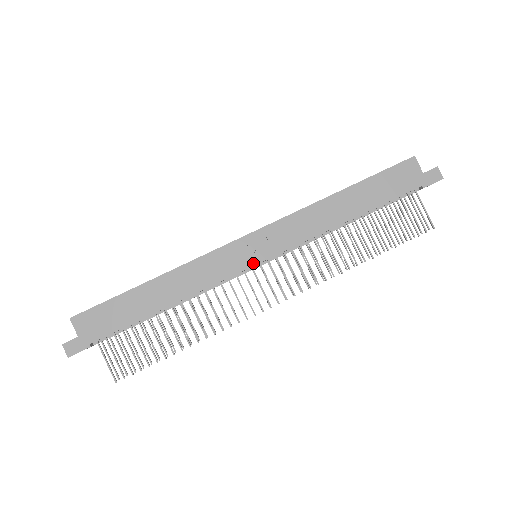
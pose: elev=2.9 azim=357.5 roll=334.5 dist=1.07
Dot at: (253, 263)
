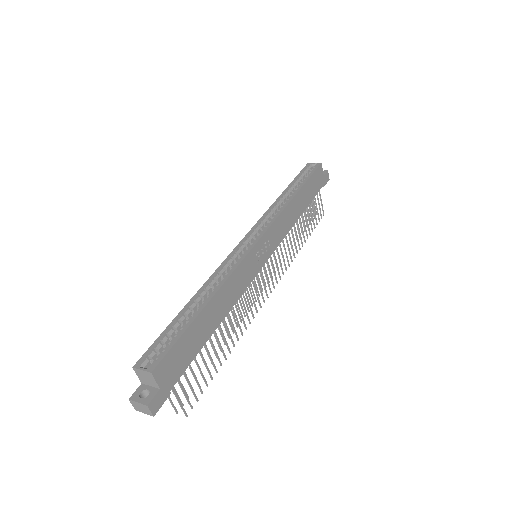
Dot at: (263, 264)
